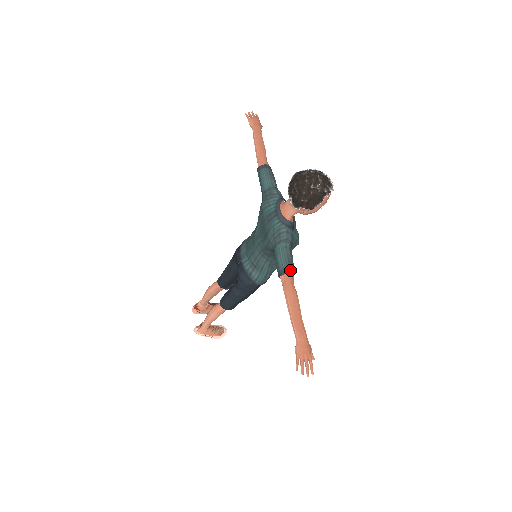
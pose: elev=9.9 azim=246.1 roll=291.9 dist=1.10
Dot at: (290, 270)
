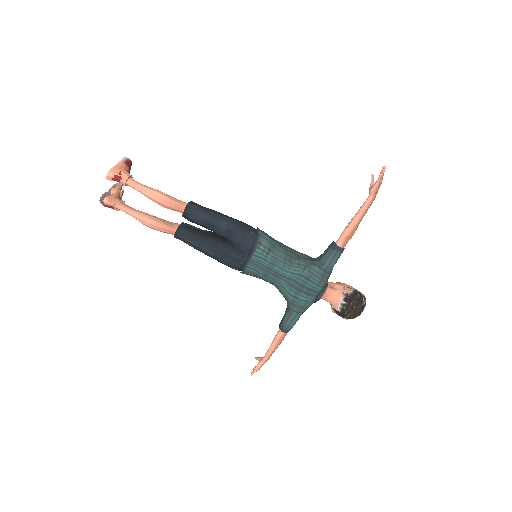
Dot at: occluded
